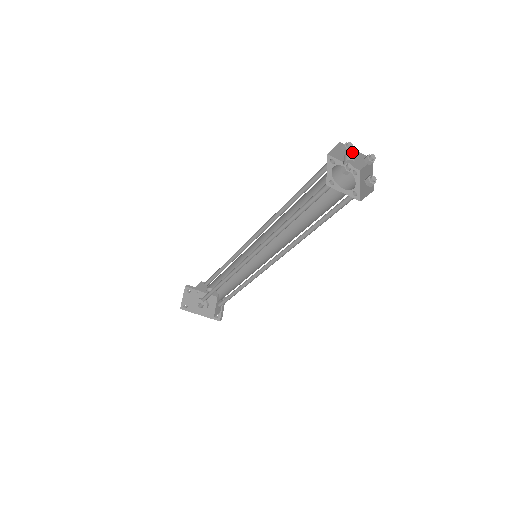
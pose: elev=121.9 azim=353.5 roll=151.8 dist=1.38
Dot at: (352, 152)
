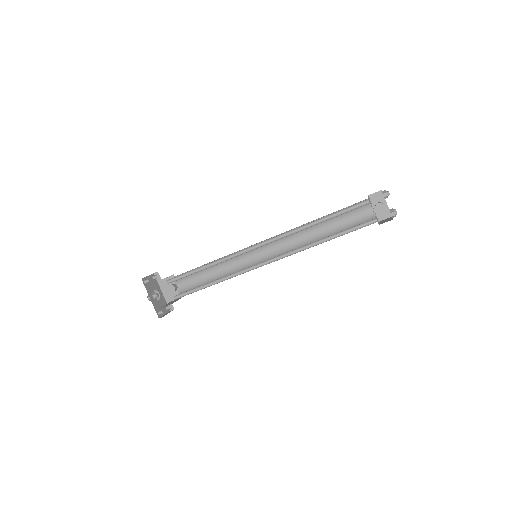
Dot at: (384, 203)
